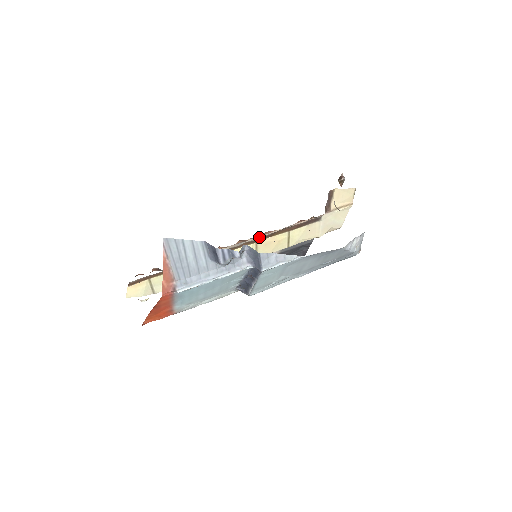
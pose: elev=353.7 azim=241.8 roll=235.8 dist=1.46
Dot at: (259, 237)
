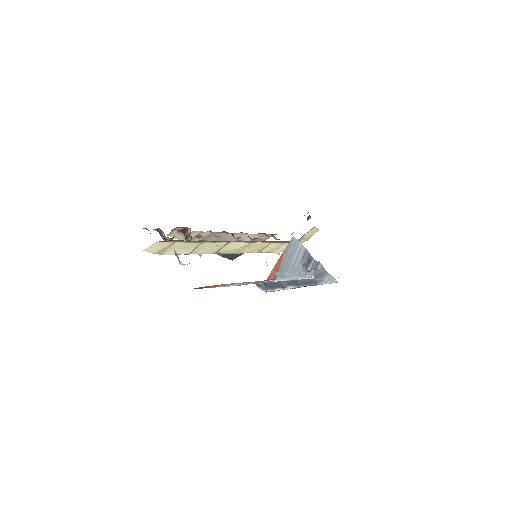
Dot at: occluded
